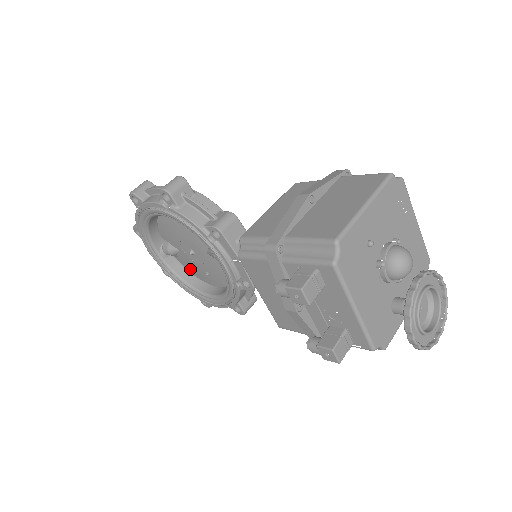
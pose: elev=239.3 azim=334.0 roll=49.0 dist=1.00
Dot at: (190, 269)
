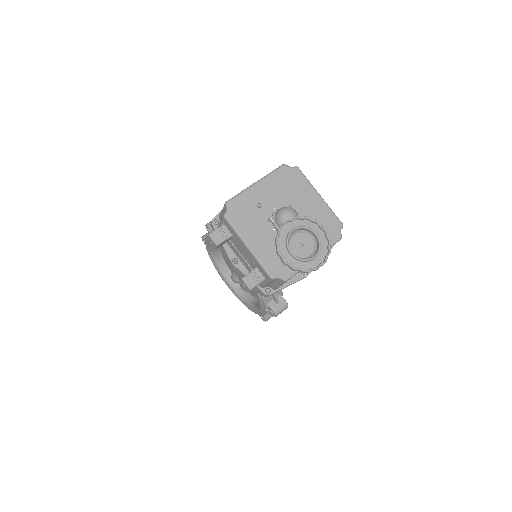
Dot at: (249, 291)
